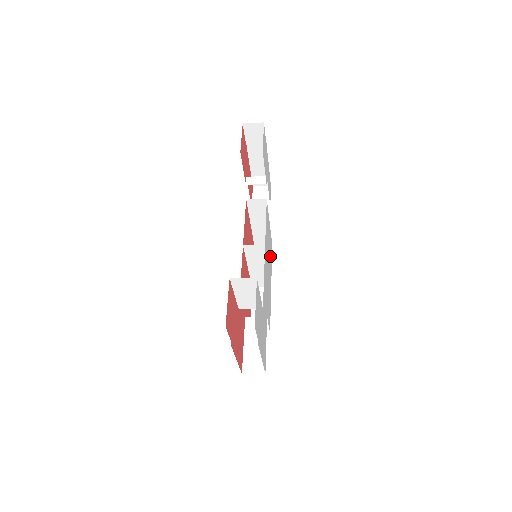
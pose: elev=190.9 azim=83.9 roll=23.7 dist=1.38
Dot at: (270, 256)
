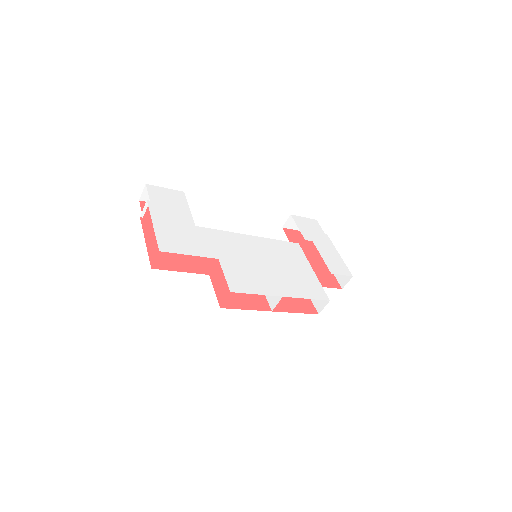
Dot at: (299, 283)
